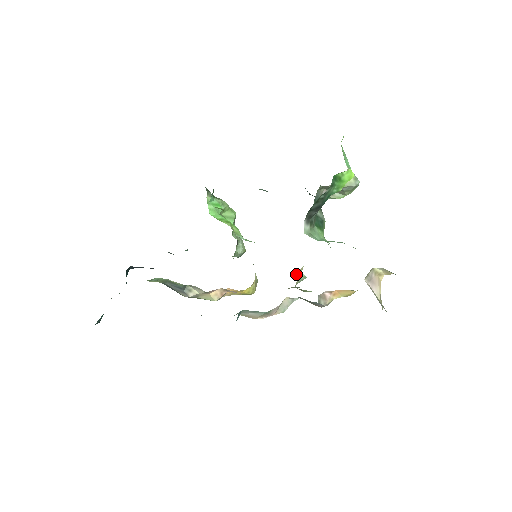
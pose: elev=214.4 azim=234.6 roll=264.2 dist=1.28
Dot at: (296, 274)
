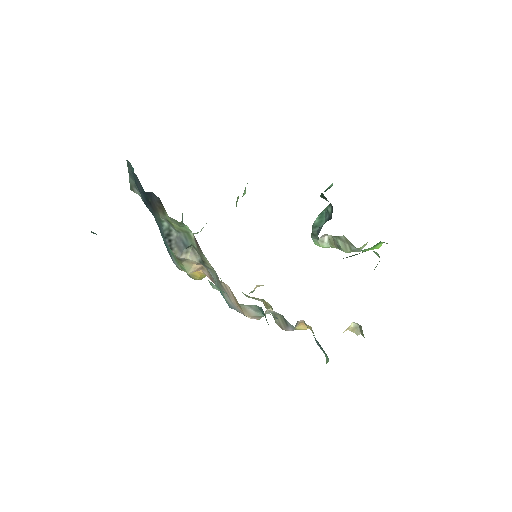
Dot at: occluded
